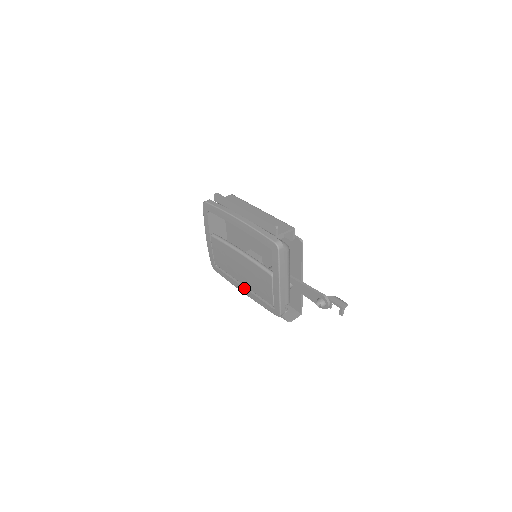
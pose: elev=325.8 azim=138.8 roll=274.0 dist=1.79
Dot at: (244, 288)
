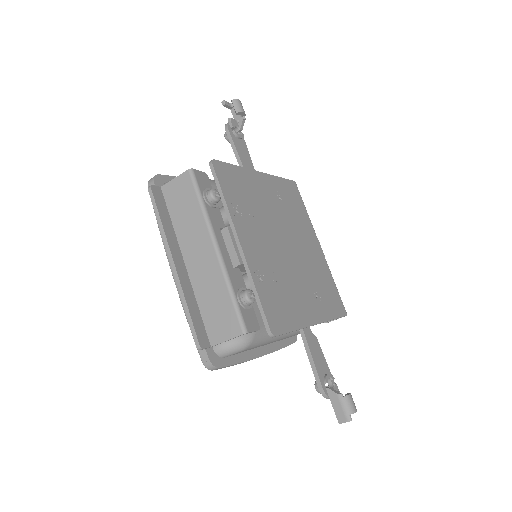
Dot at: occluded
